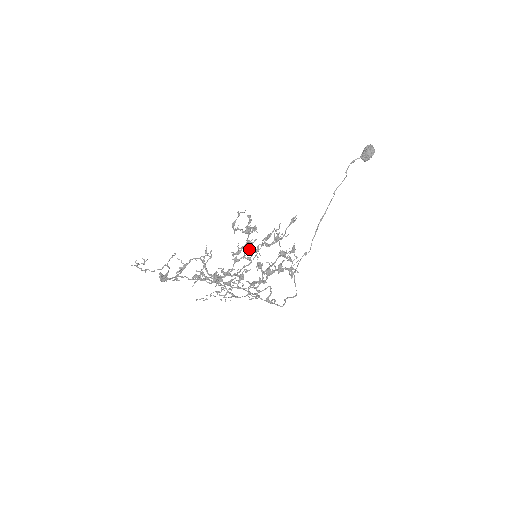
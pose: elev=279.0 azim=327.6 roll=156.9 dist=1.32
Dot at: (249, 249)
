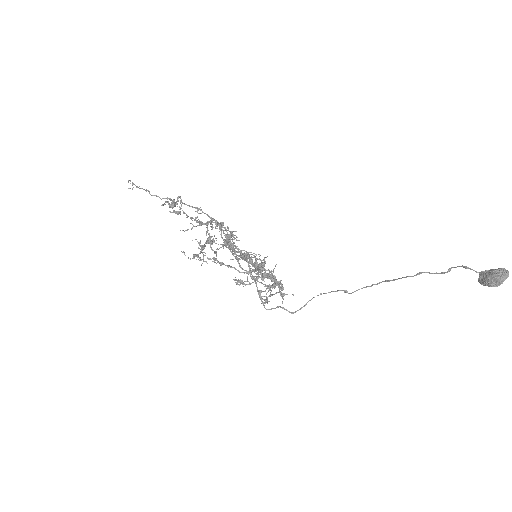
Dot at: (230, 249)
